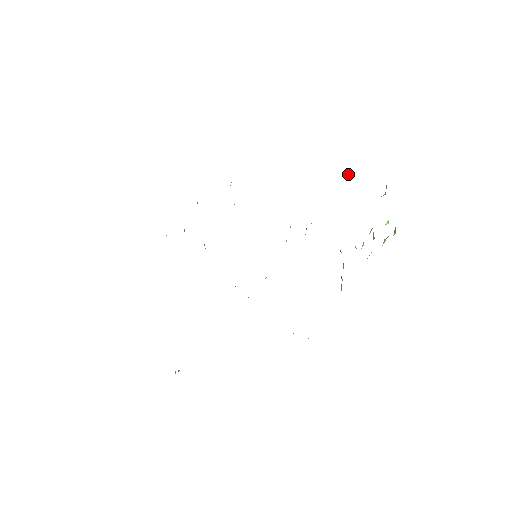
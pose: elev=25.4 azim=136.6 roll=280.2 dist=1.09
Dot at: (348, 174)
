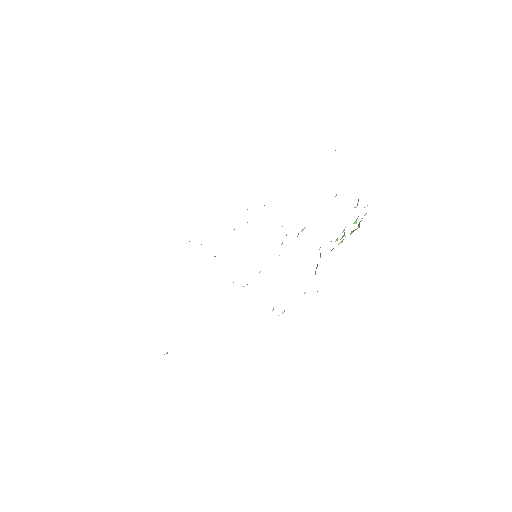
Dot at: (335, 196)
